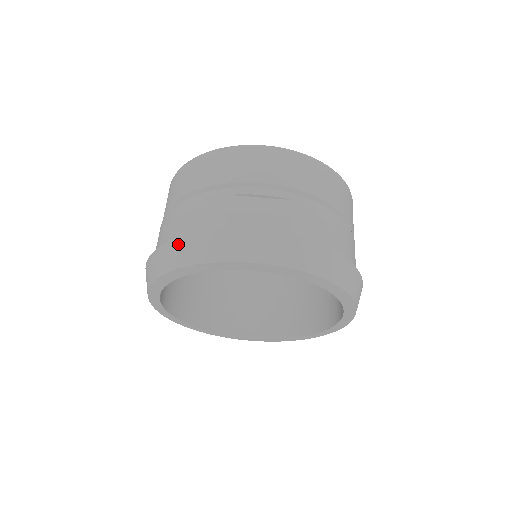
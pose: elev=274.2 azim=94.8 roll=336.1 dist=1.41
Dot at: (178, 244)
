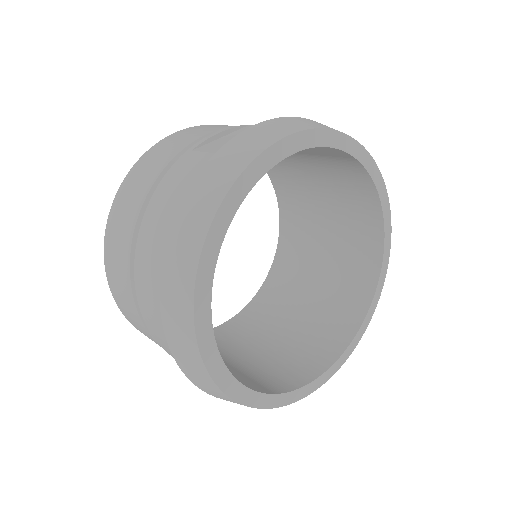
Dot at: (189, 202)
